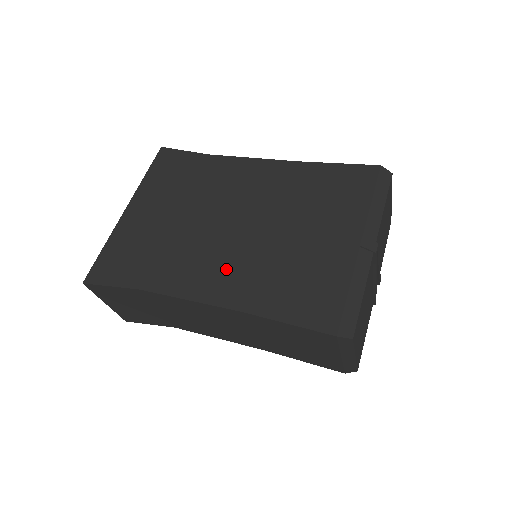
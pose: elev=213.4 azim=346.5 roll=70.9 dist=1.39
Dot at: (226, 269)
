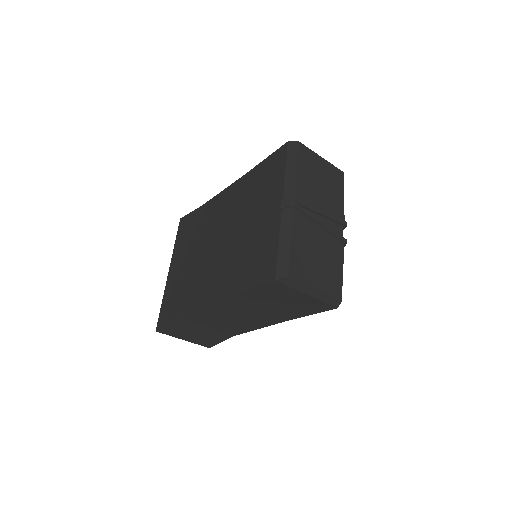
Dot at: (217, 275)
